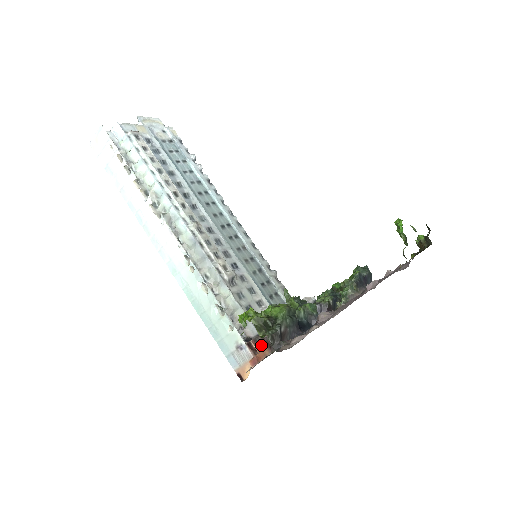
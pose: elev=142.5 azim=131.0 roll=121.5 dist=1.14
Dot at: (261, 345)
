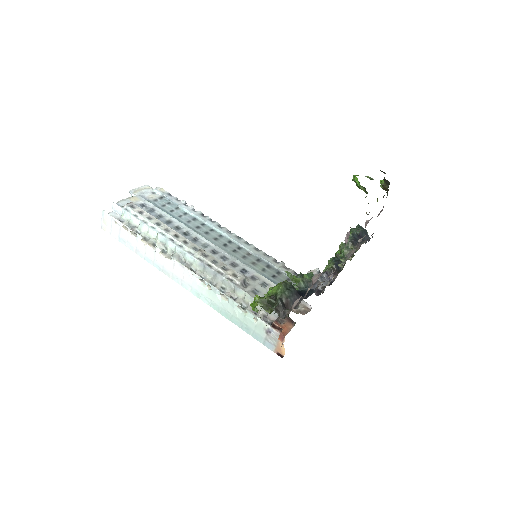
Dot at: (284, 323)
